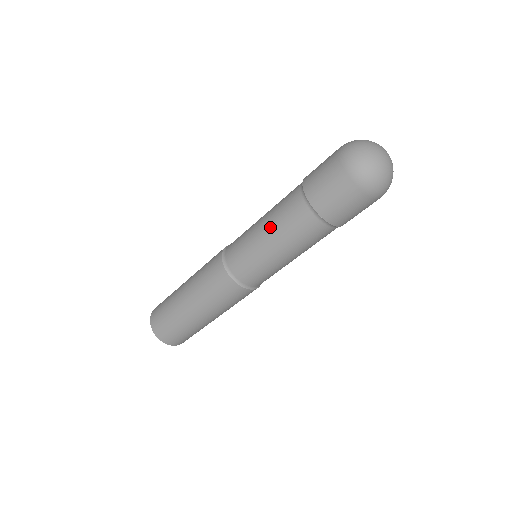
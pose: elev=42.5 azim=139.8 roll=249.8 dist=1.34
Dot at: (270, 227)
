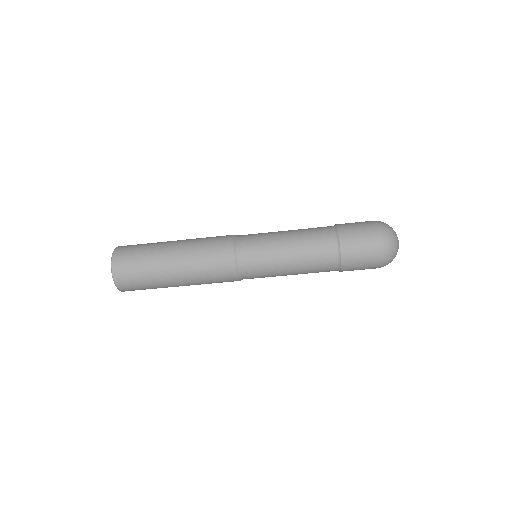
Dot at: (296, 237)
